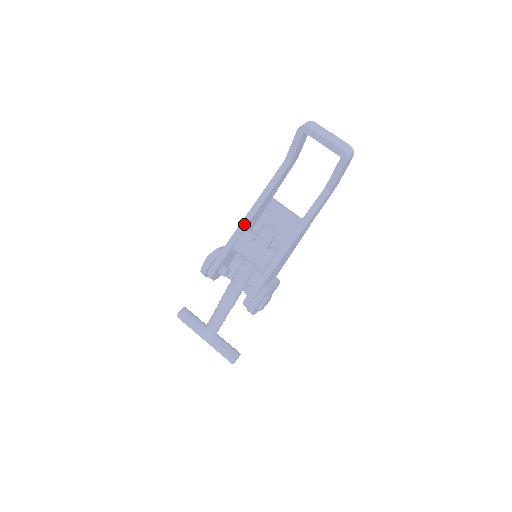
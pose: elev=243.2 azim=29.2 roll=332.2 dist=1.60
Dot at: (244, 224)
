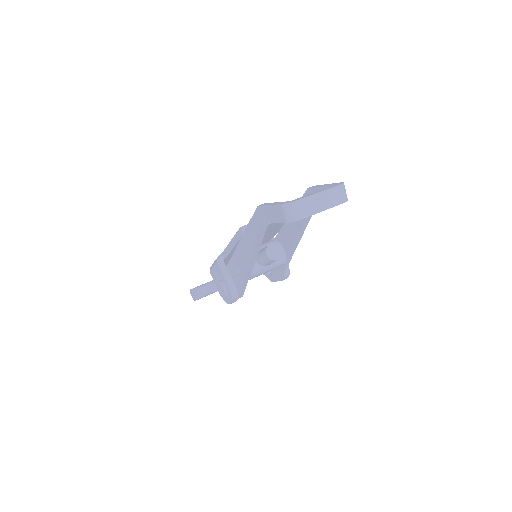
Dot at: (249, 270)
